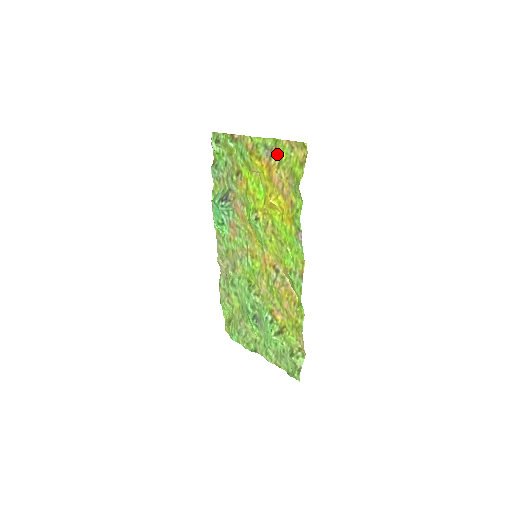
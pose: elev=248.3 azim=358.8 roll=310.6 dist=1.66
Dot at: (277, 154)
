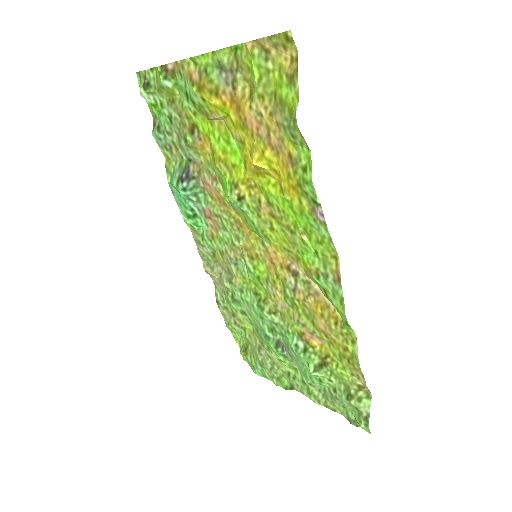
Dot at: (243, 74)
